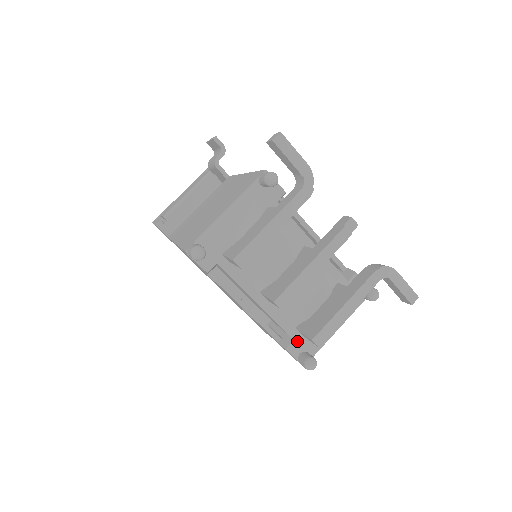
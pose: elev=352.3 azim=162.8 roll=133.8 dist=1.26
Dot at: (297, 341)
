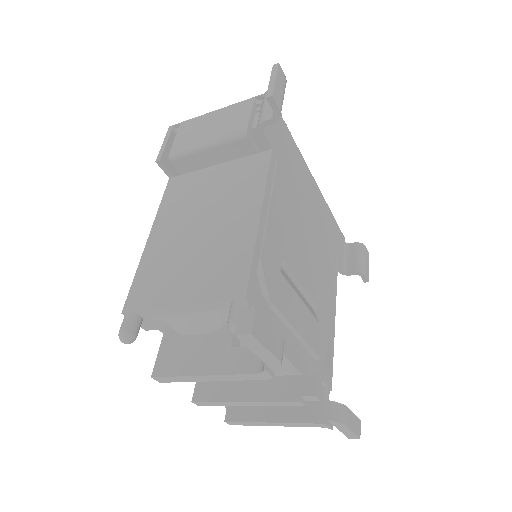
Dot at: occluded
